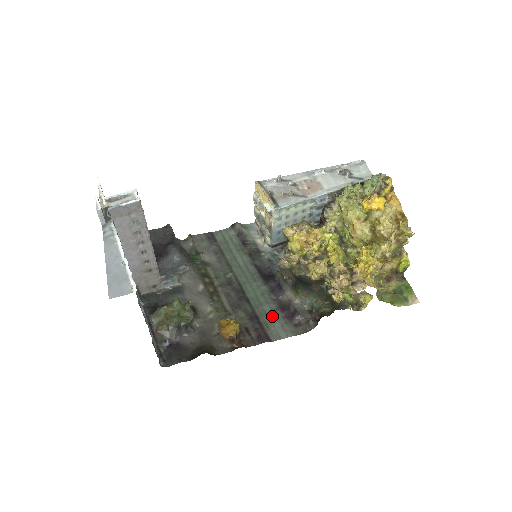
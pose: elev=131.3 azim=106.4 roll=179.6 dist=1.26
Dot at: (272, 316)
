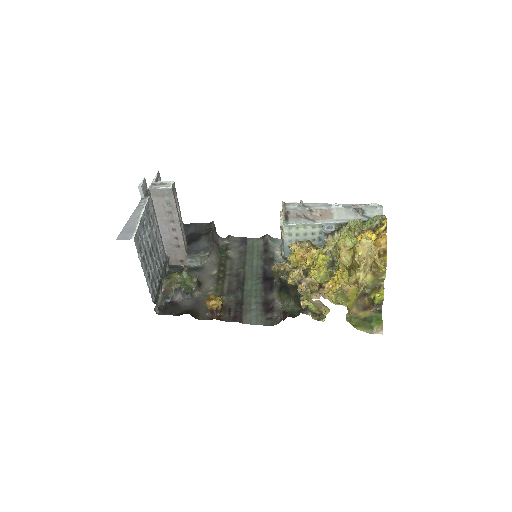
Dot at: (254, 306)
